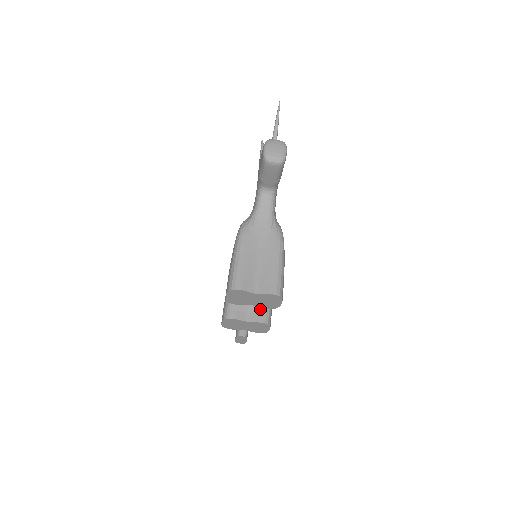
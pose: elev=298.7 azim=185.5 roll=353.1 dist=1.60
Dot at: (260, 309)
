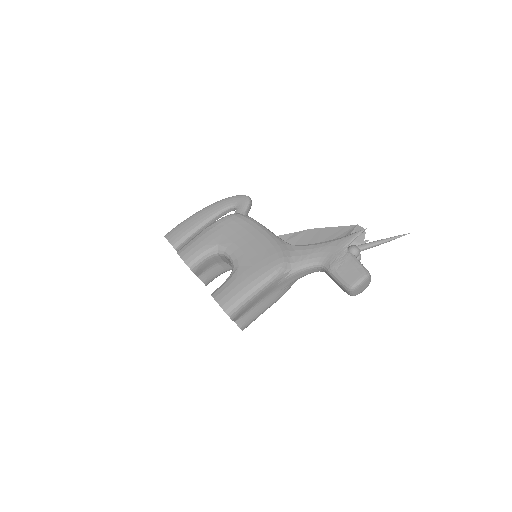
Dot at: (214, 275)
